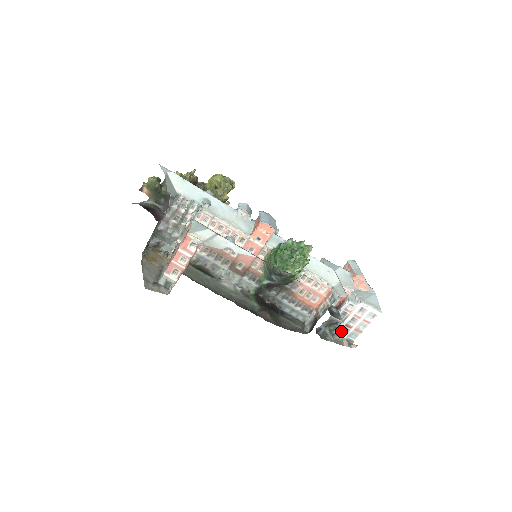
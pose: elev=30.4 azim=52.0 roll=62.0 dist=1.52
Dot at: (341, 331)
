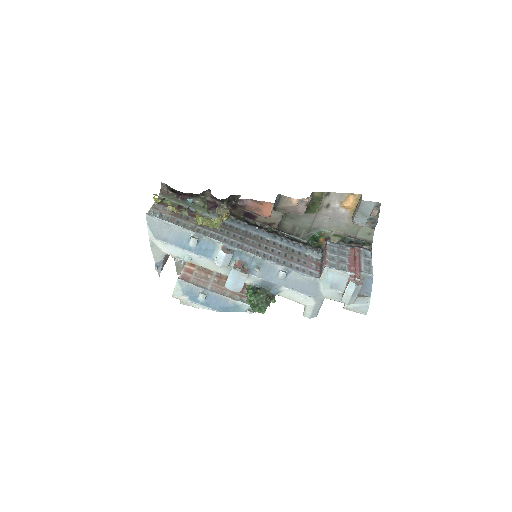
Dot at: occluded
